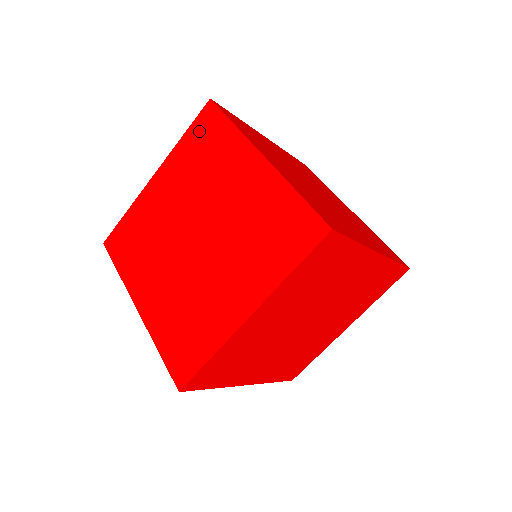
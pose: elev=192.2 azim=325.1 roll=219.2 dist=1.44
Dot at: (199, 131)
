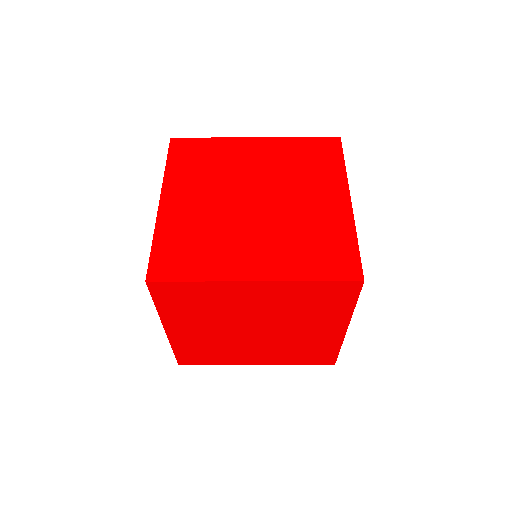
Dot at: occluded
